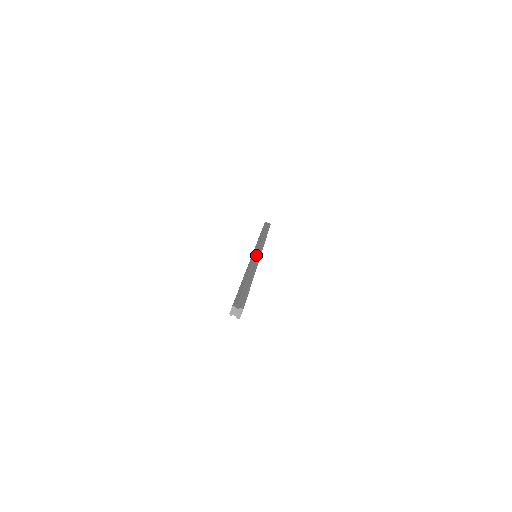
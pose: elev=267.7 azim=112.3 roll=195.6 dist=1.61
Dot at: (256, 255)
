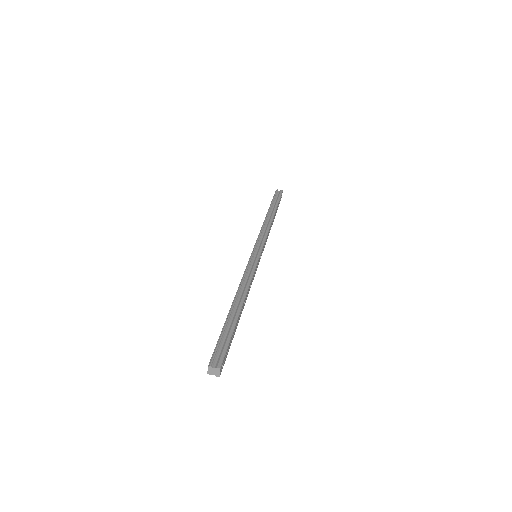
Dot at: (254, 257)
